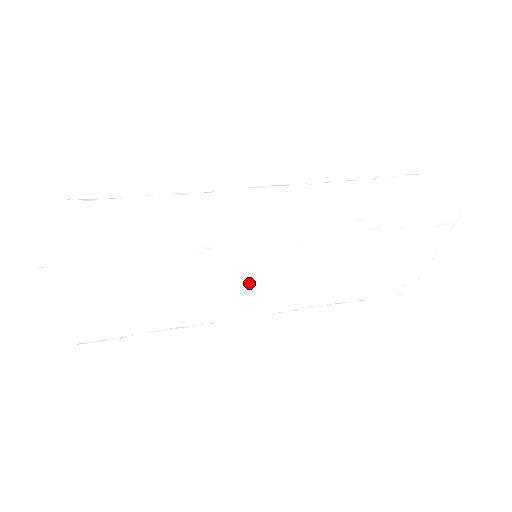
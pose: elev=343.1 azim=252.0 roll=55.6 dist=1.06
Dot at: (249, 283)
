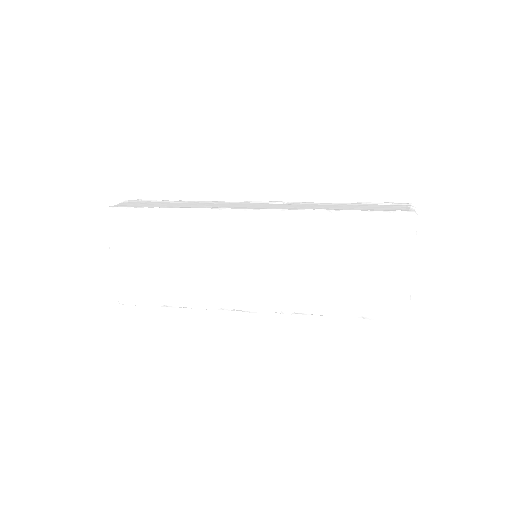
Dot at: (238, 260)
